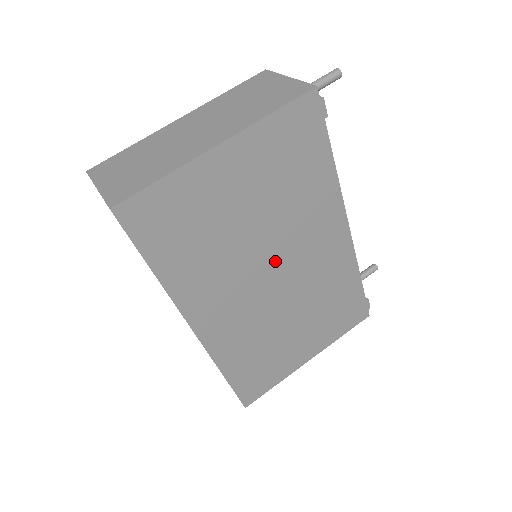
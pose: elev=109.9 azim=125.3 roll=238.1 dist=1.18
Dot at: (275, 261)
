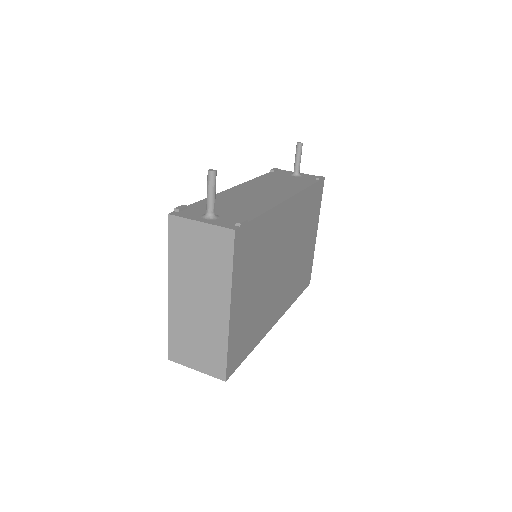
Dot at: (278, 264)
